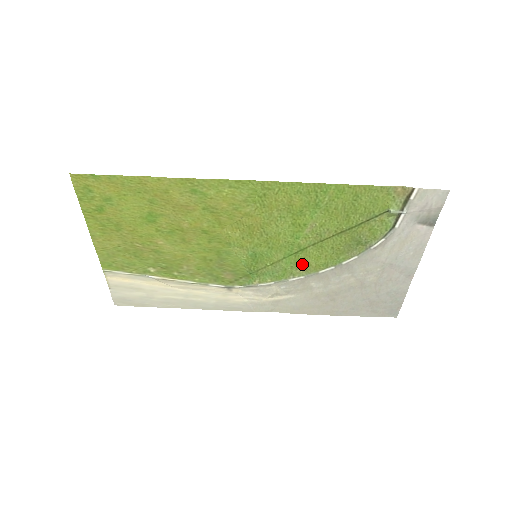
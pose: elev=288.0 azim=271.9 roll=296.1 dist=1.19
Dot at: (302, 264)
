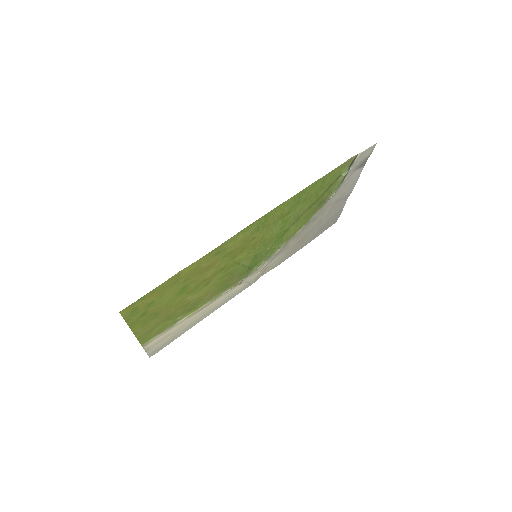
Dot at: (285, 238)
